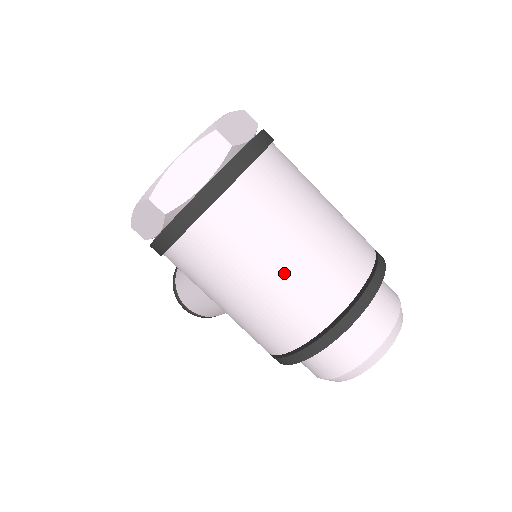
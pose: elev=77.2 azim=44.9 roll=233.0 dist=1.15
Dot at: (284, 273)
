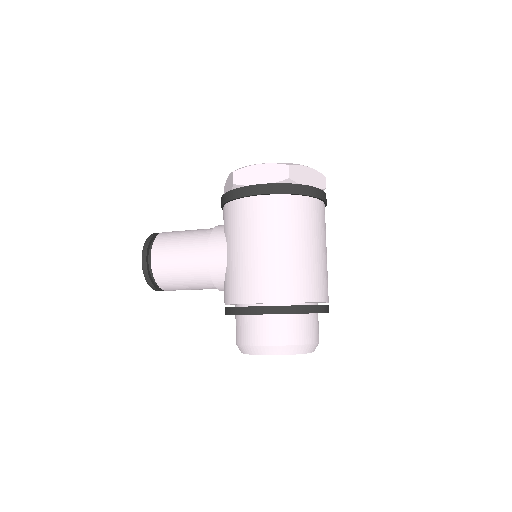
Dot at: (313, 257)
